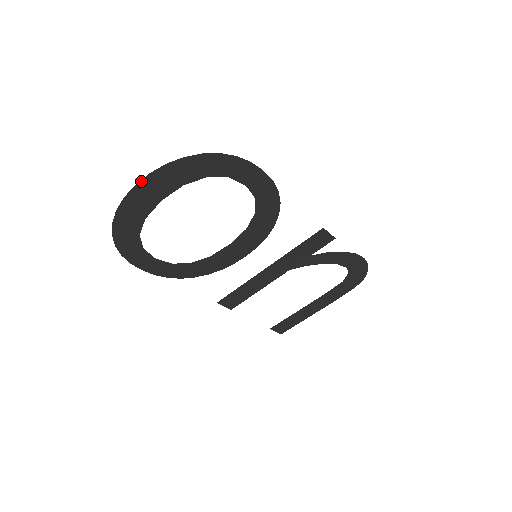
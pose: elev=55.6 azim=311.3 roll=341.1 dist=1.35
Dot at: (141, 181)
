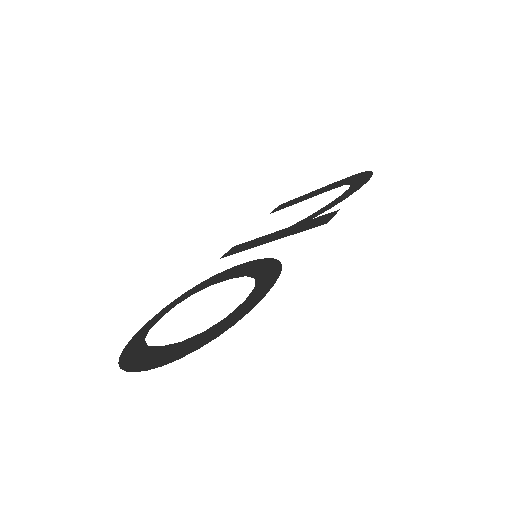
Dot at: (138, 371)
